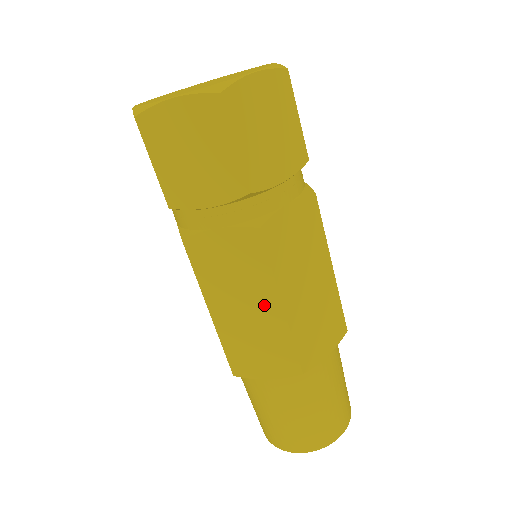
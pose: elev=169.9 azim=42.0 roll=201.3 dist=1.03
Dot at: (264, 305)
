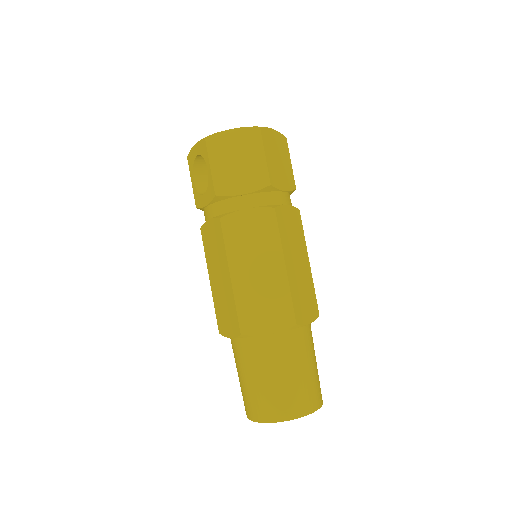
Dot at: (272, 266)
